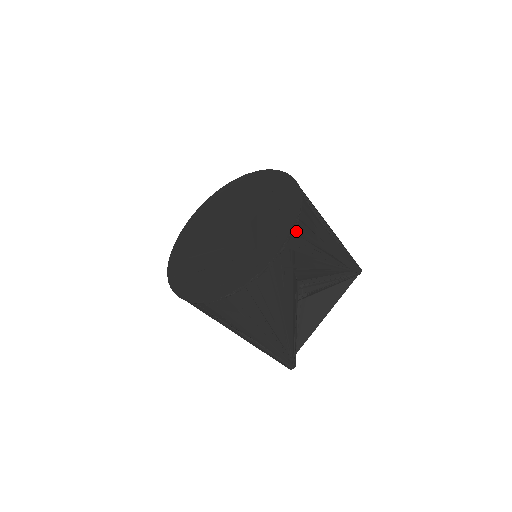
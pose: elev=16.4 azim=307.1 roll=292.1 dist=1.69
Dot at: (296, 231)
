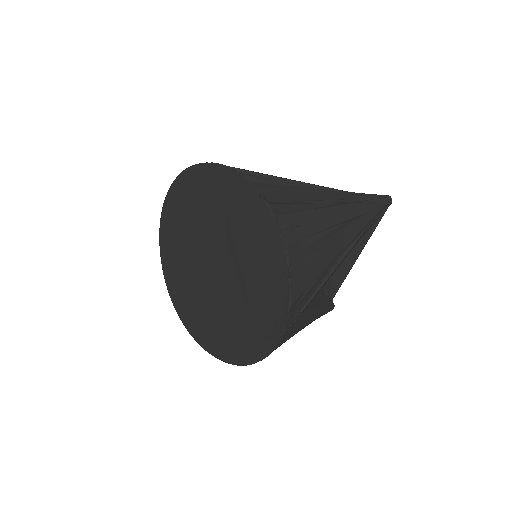
Dot at: occluded
